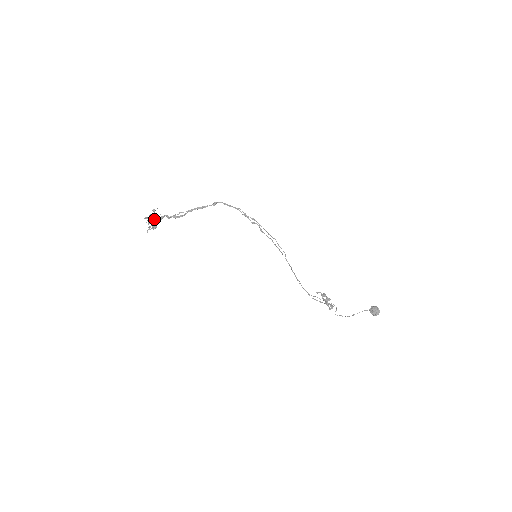
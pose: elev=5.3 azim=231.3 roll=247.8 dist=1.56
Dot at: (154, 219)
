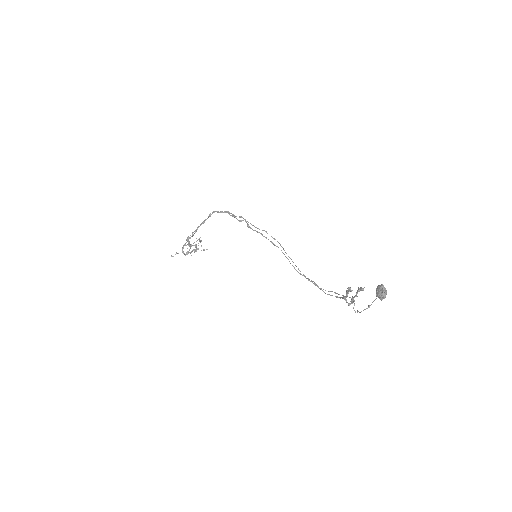
Dot at: occluded
